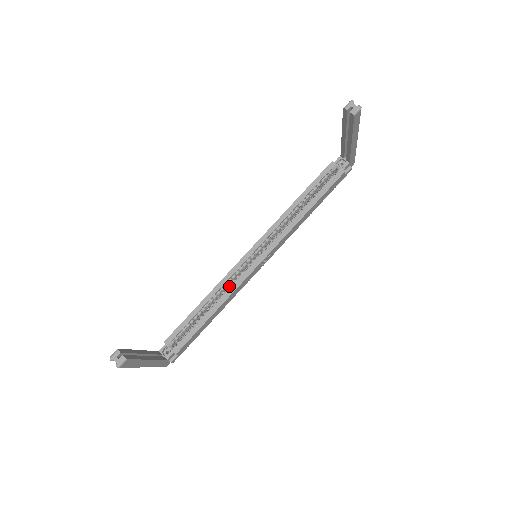
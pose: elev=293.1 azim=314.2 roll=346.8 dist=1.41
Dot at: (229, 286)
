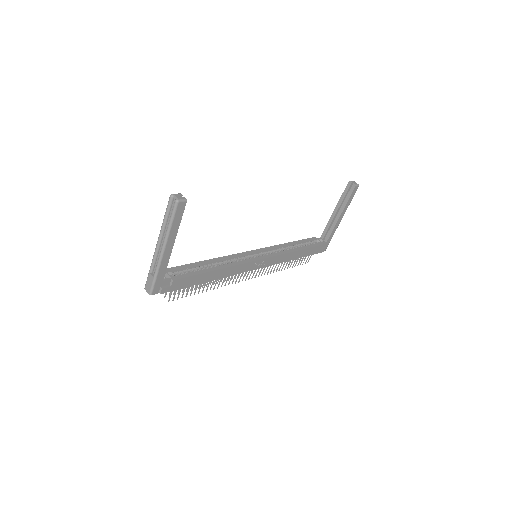
Dot at: (231, 262)
